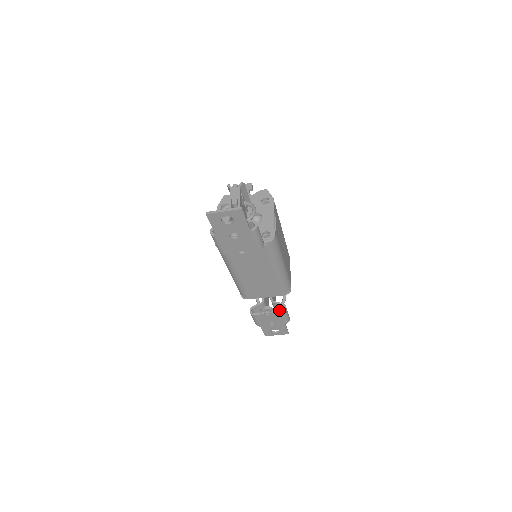
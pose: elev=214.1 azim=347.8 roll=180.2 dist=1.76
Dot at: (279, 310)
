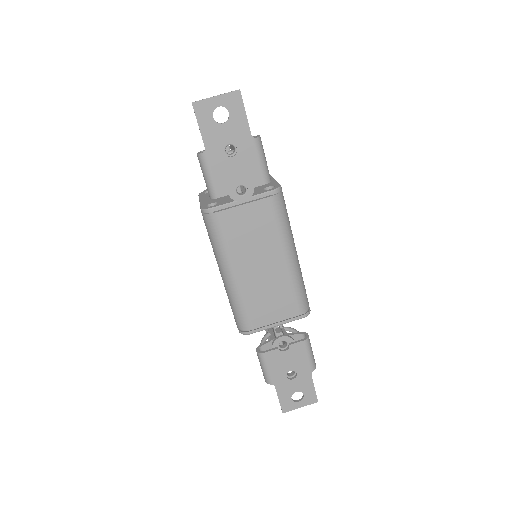
Dot at: occluded
